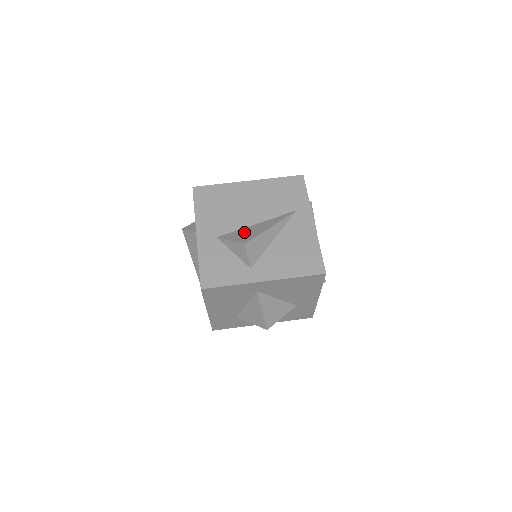
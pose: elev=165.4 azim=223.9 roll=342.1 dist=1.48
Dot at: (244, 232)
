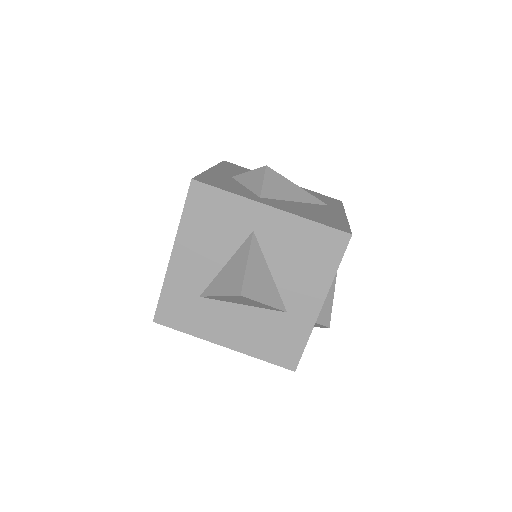
Dot at: occluded
